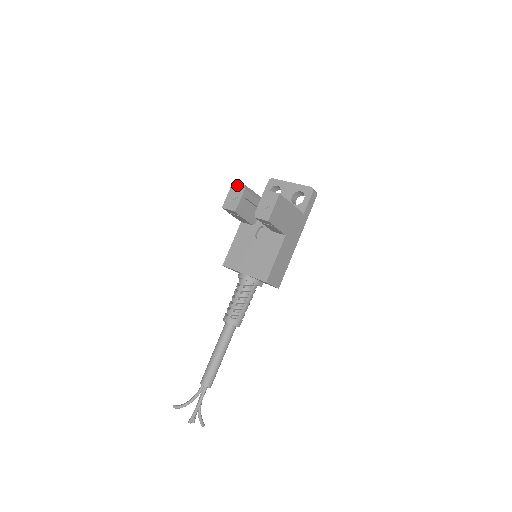
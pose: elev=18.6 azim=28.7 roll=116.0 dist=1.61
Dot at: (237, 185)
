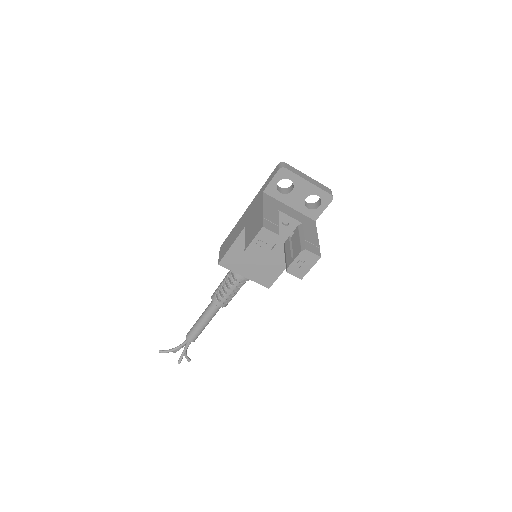
Dot at: (269, 233)
